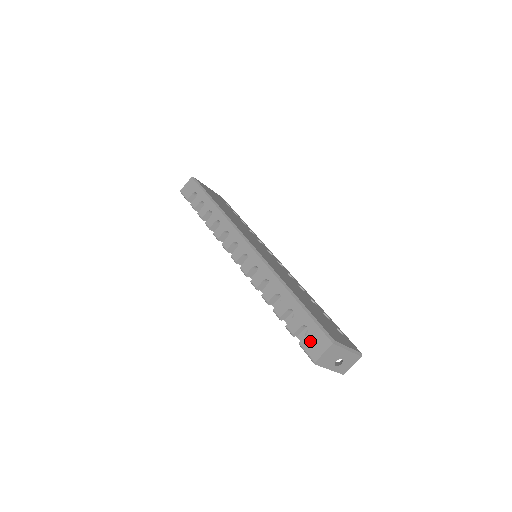
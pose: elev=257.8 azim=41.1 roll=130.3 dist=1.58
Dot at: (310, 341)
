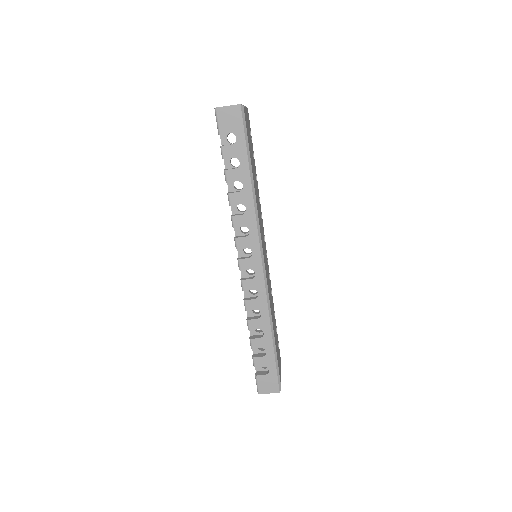
Dot at: (265, 381)
